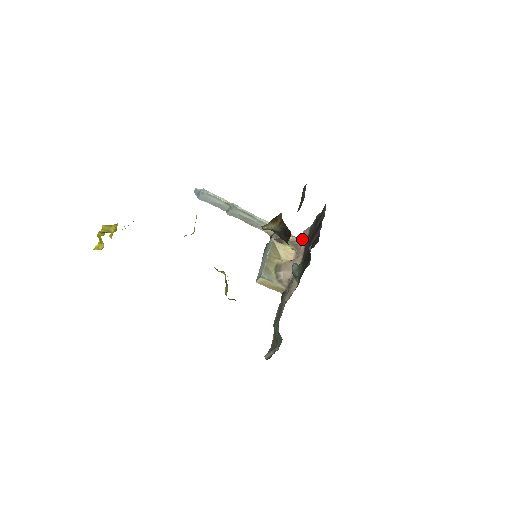
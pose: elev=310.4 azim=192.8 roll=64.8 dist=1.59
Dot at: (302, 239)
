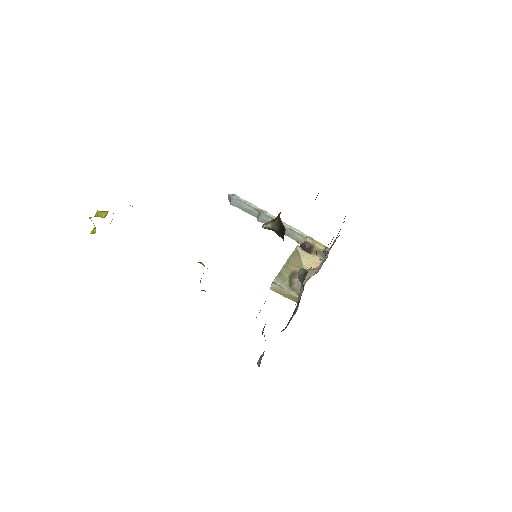
Dot at: occluded
